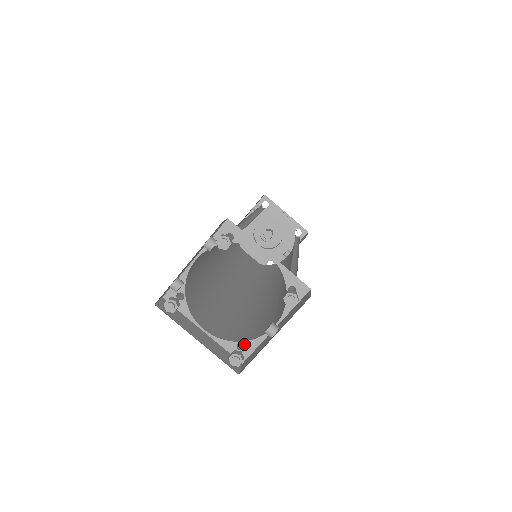
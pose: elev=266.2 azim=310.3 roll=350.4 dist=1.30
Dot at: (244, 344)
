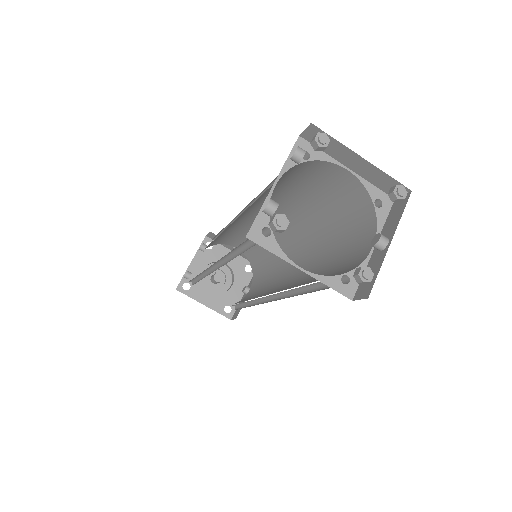
Dot at: (348, 276)
